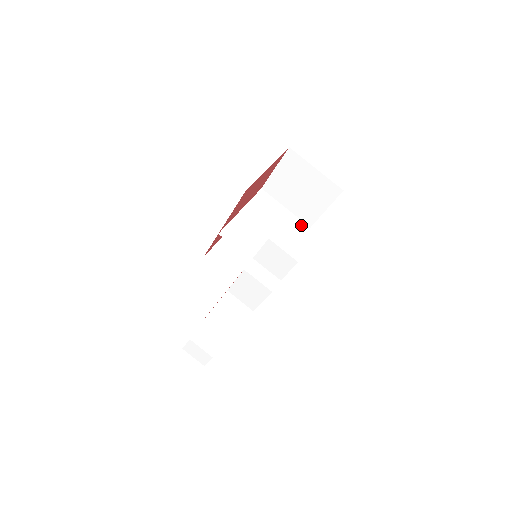
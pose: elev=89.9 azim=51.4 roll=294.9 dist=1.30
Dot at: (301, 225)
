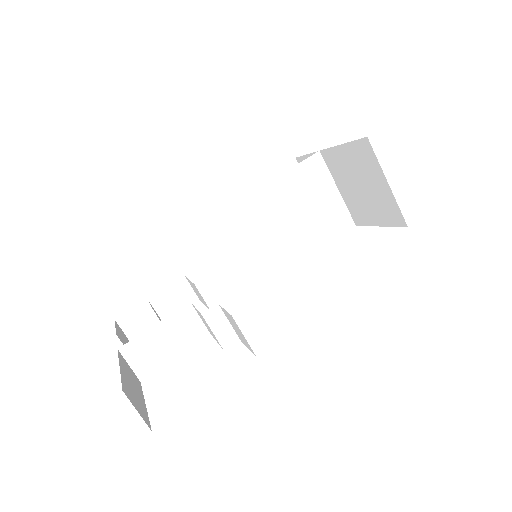
Dot at: (345, 219)
